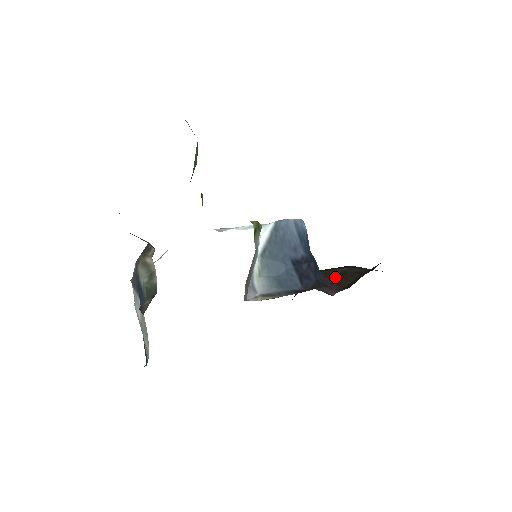
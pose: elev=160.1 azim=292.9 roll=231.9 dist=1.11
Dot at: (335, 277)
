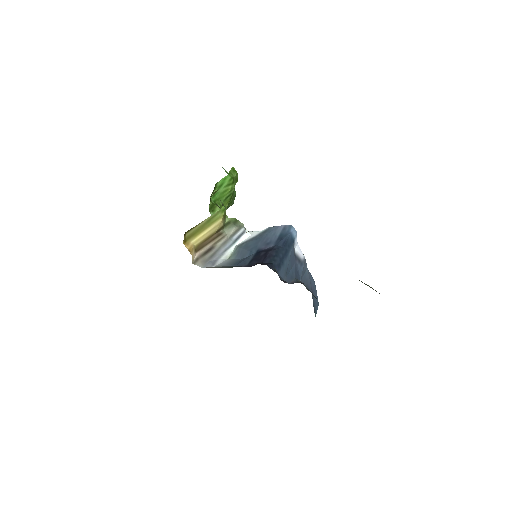
Dot at: occluded
